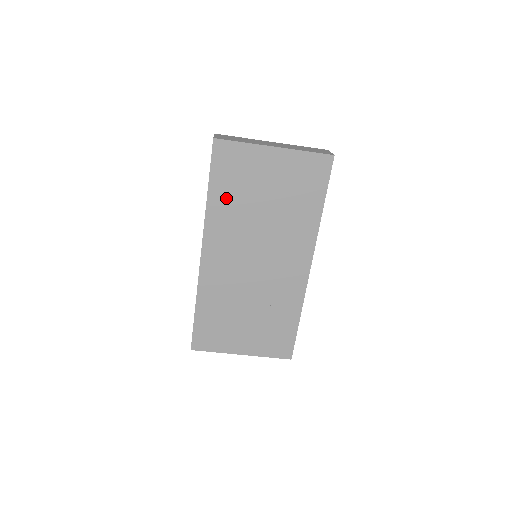
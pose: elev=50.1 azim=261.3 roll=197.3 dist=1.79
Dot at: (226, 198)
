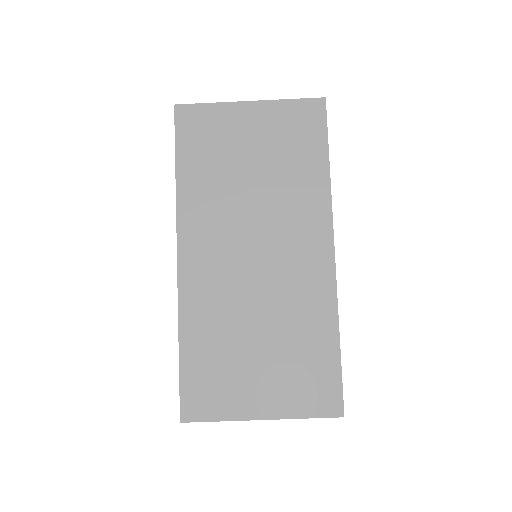
Dot at: (200, 174)
